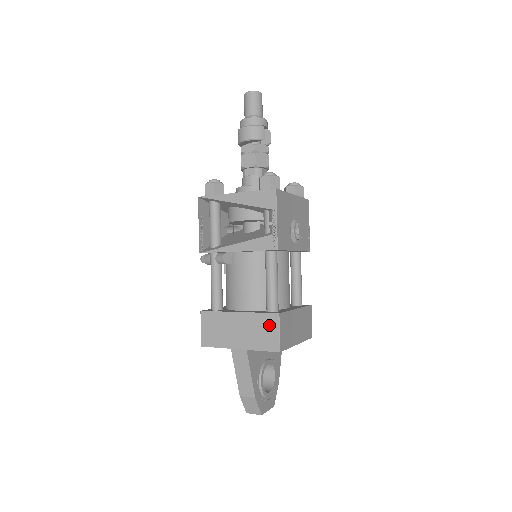
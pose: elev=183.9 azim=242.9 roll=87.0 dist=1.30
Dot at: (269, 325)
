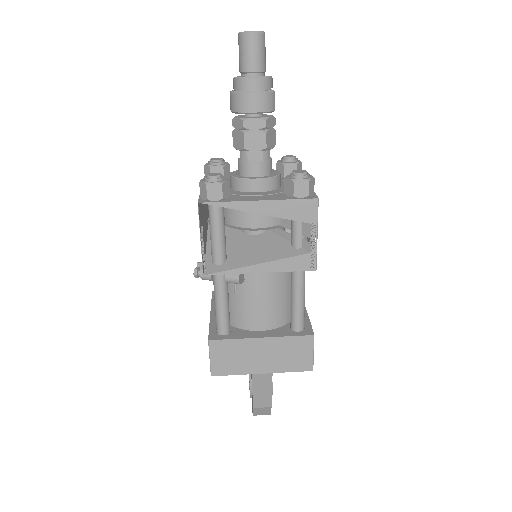
Dot at: (302, 347)
